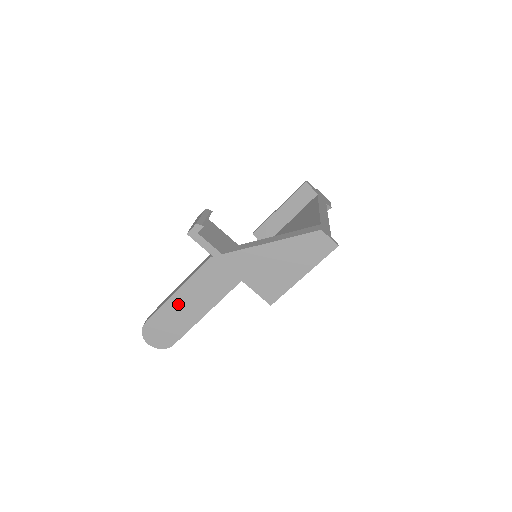
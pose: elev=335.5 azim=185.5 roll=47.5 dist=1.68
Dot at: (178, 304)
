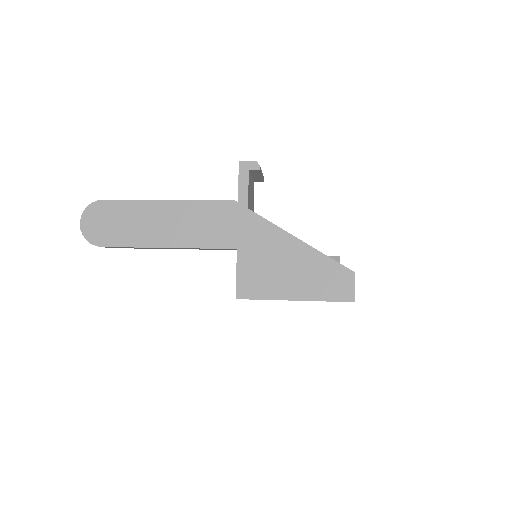
Dot at: (156, 213)
